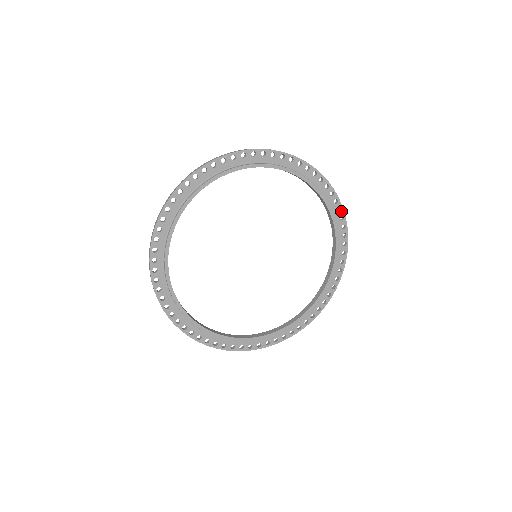
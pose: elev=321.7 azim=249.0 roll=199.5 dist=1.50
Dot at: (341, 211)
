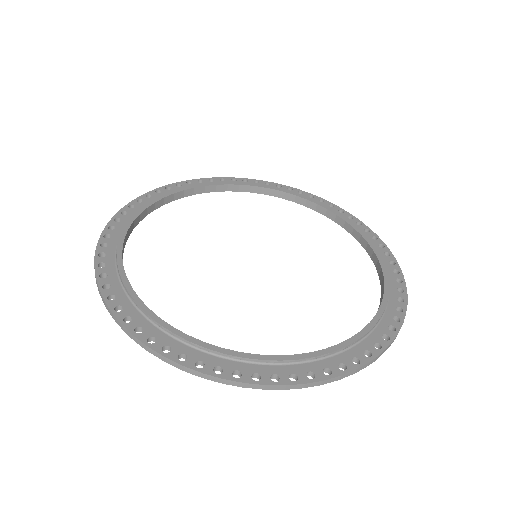
Dot at: (370, 232)
